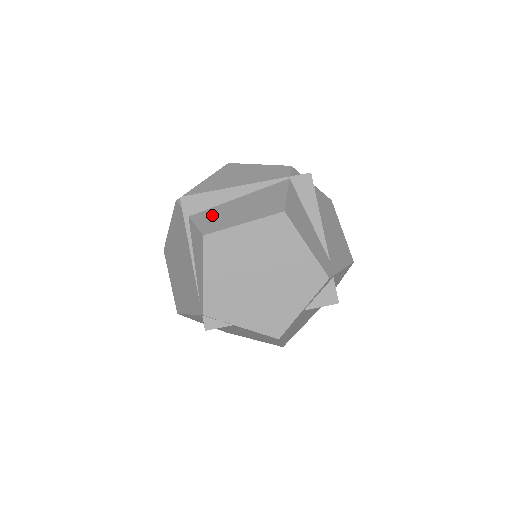
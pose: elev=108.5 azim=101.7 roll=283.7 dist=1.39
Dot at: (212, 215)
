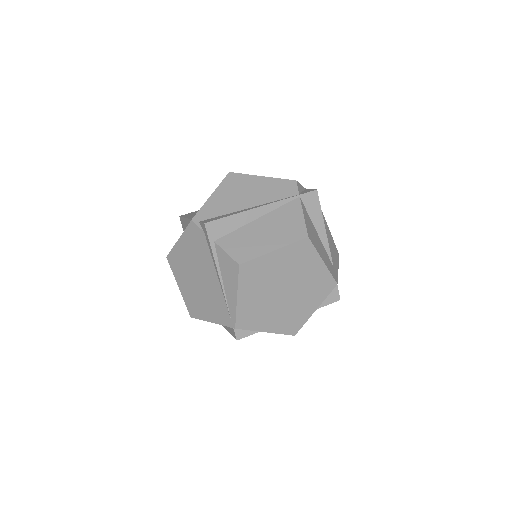
Dot at: (239, 240)
